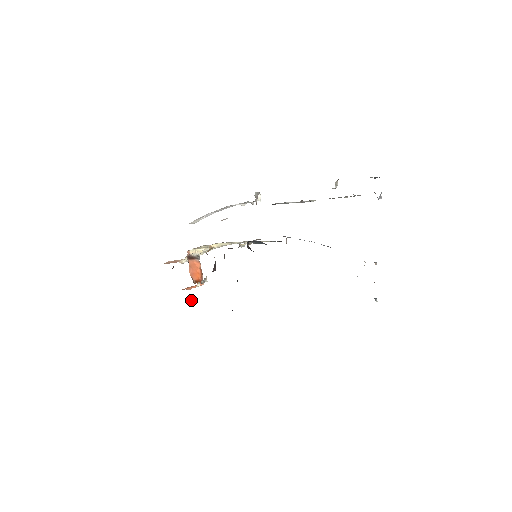
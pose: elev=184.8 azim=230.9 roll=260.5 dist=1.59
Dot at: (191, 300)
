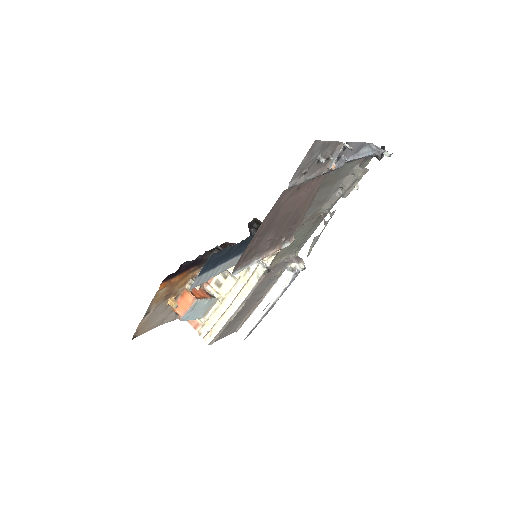
Dot at: (172, 298)
